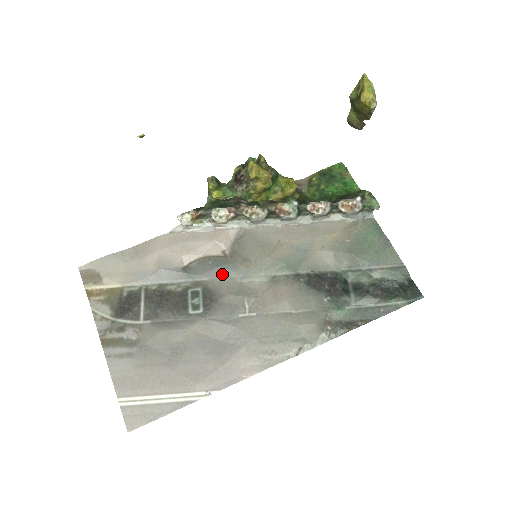
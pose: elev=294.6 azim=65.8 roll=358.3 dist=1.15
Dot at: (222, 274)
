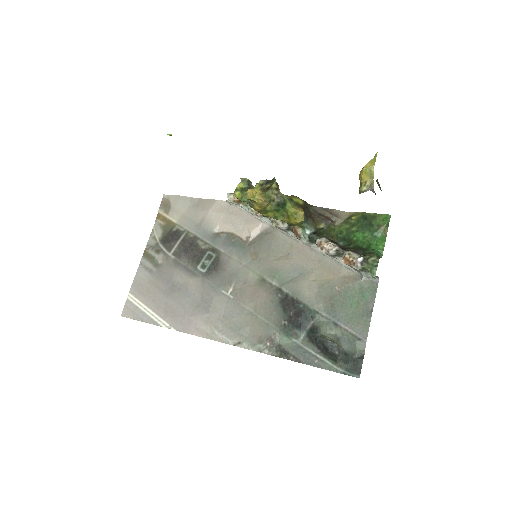
Dot at: (233, 254)
